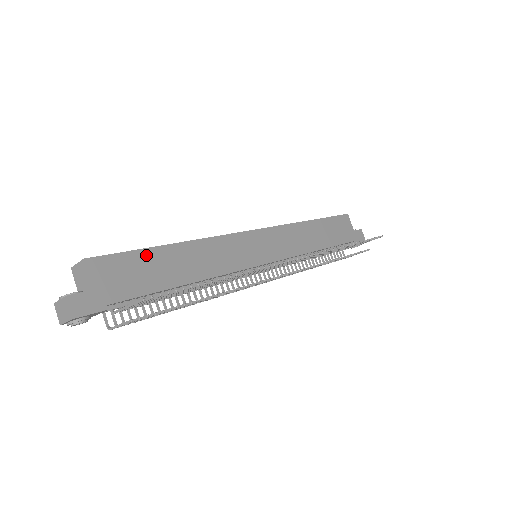
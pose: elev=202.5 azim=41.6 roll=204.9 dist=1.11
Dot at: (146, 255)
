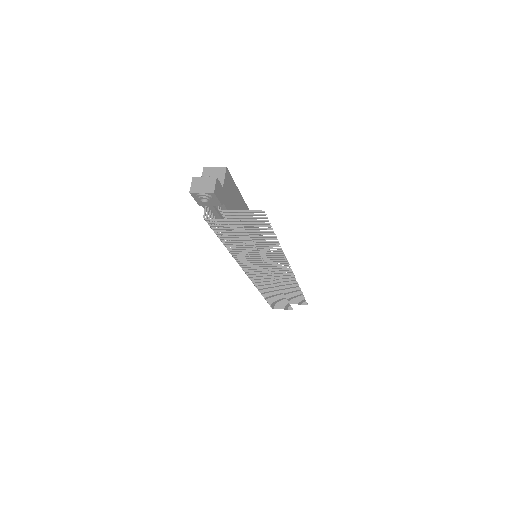
Dot at: (239, 196)
